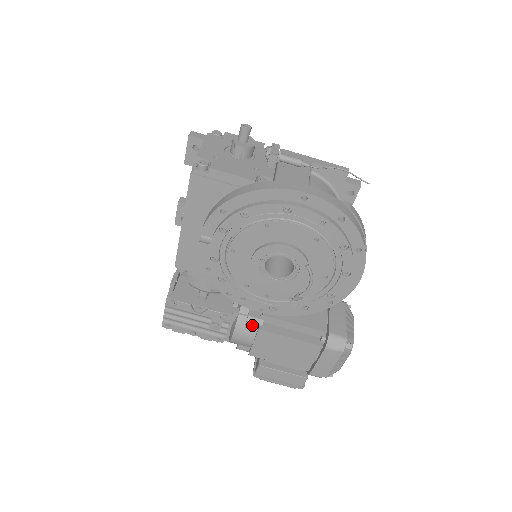
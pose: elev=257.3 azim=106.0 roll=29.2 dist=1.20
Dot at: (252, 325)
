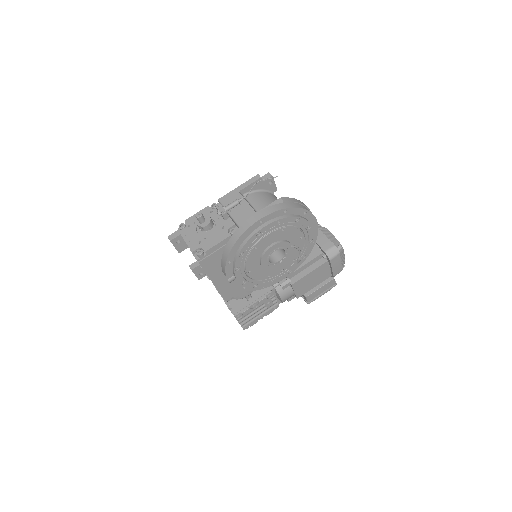
Dot at: (286, 286)
